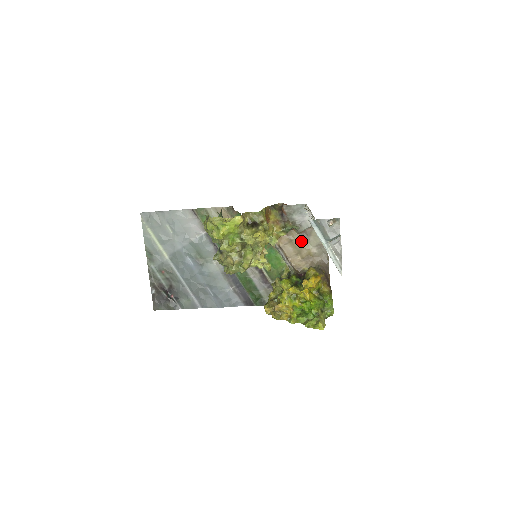
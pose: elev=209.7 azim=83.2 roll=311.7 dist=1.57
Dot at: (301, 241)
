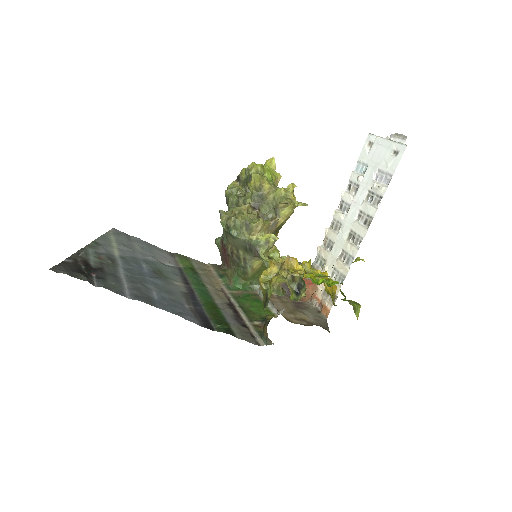
Dot at: (295, 308)
